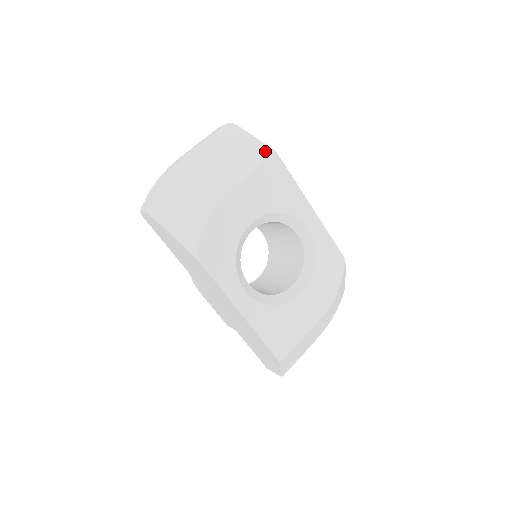
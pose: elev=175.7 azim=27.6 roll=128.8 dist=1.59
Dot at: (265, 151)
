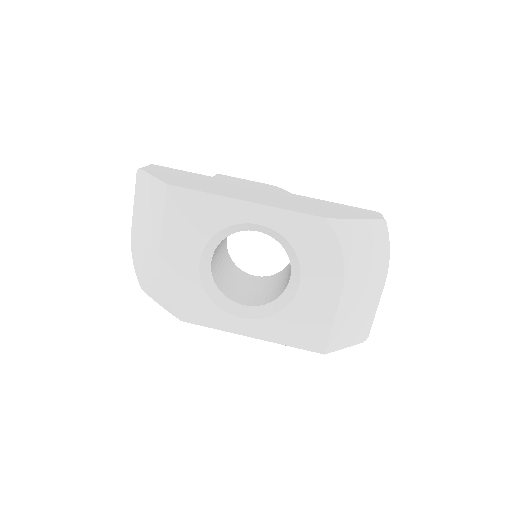
Dot at: (162, 190)
